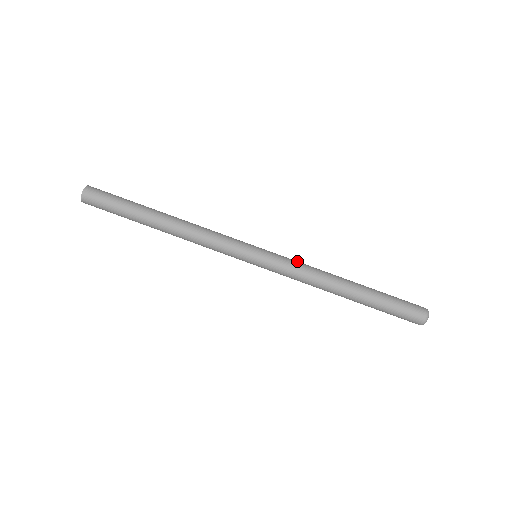
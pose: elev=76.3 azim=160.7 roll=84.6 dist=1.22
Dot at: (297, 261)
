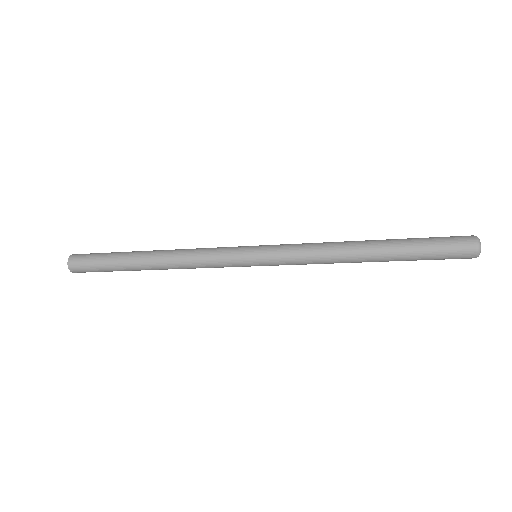
Dot at: (301, 244)
